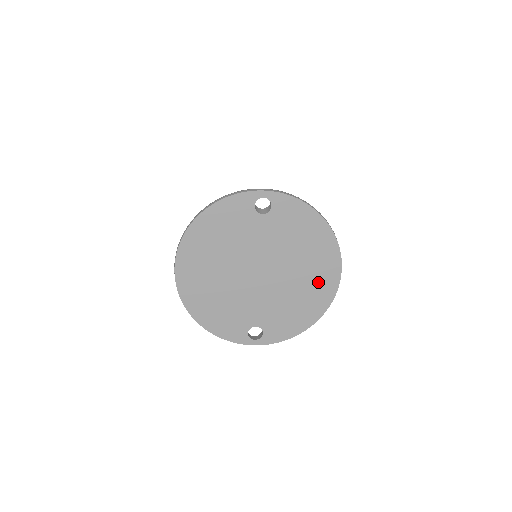
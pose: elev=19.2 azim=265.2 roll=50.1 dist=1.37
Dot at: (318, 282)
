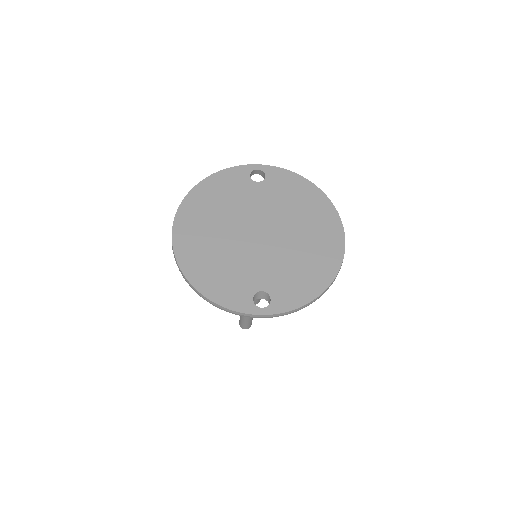
Dot at: (322, 241)
